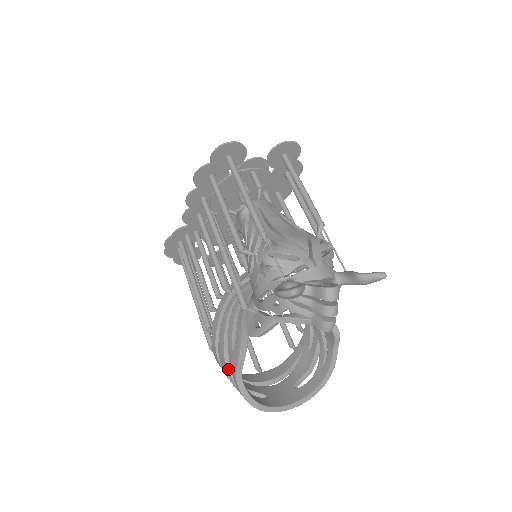
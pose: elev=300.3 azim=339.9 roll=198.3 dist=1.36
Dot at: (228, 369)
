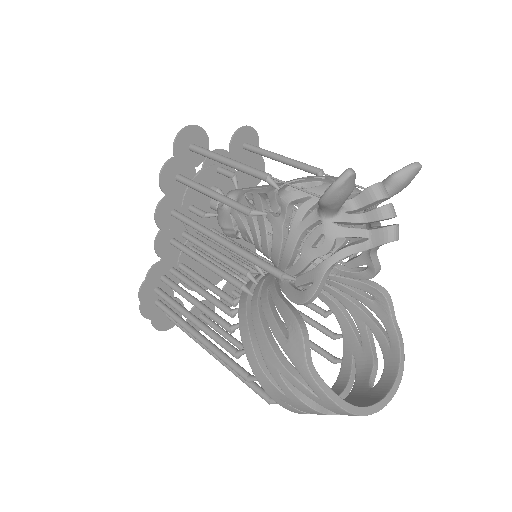
Dot at: (290, 372)
